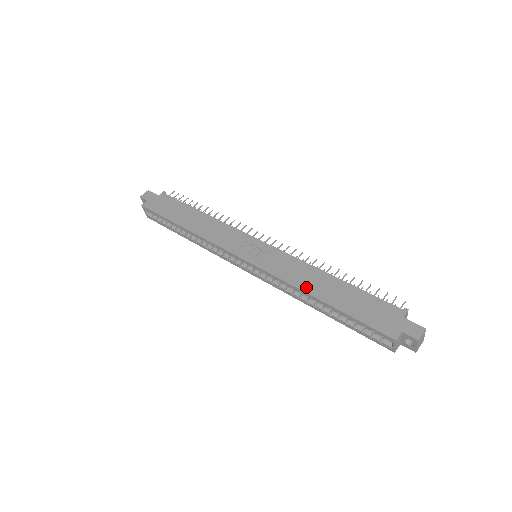
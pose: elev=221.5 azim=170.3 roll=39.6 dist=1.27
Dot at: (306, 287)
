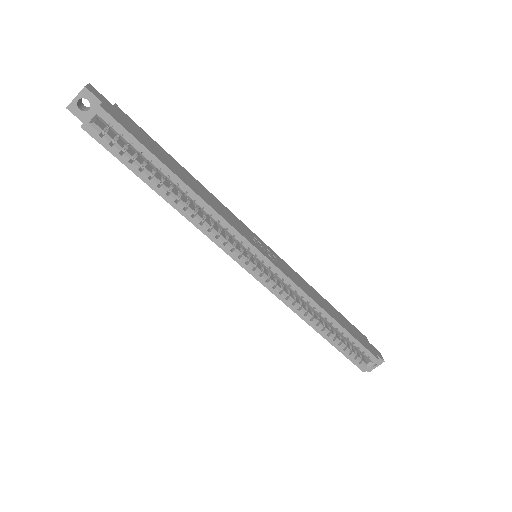
Dot at: (321, 304)
